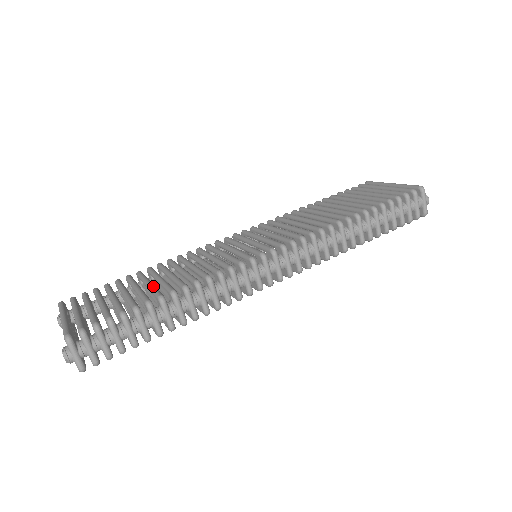
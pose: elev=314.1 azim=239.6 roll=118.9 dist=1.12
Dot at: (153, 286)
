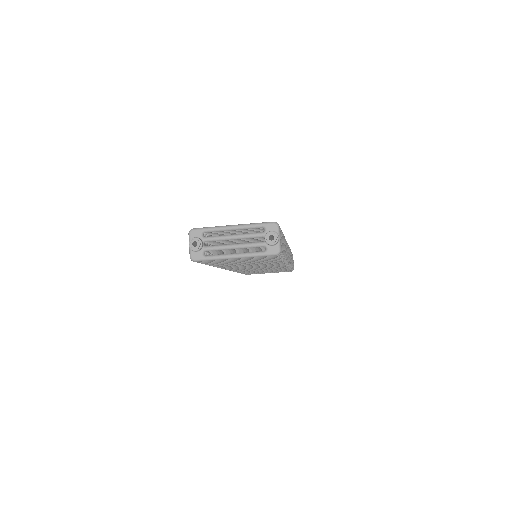
Dot at: occluded
